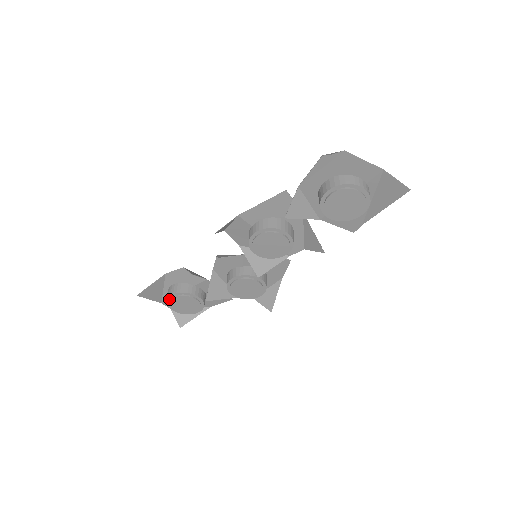
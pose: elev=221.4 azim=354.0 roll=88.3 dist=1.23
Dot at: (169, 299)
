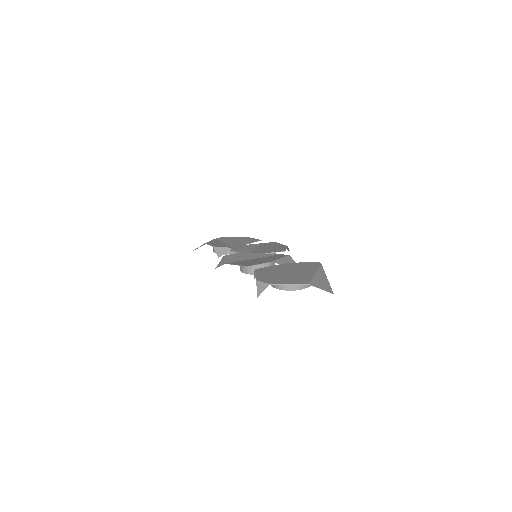
Dot at: occluded
